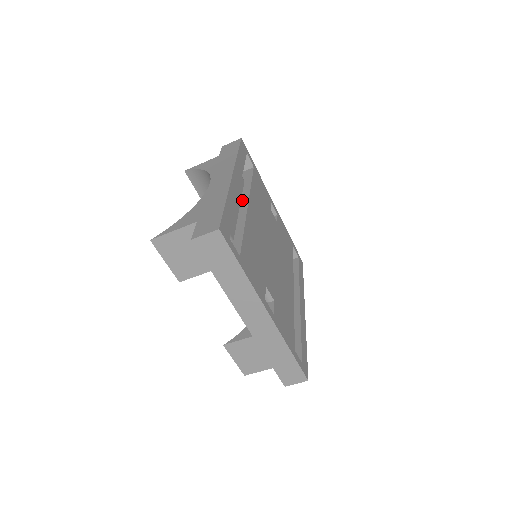
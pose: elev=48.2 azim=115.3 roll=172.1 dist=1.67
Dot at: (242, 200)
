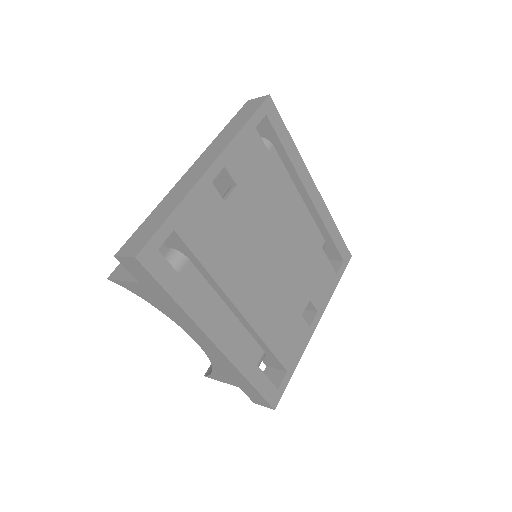
Dot at: (223, 300)
